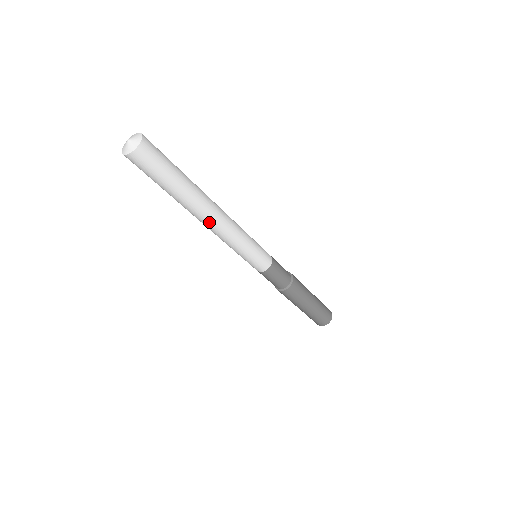
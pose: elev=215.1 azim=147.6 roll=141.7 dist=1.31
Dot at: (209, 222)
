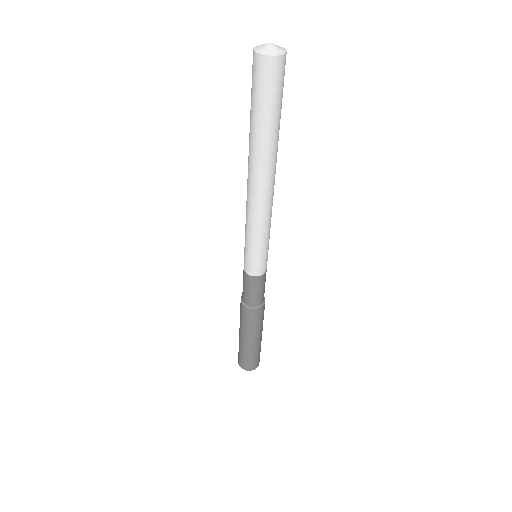
Dot at: (255, 186)
